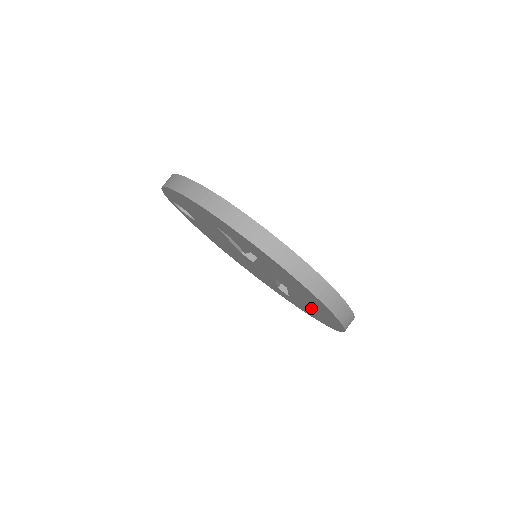
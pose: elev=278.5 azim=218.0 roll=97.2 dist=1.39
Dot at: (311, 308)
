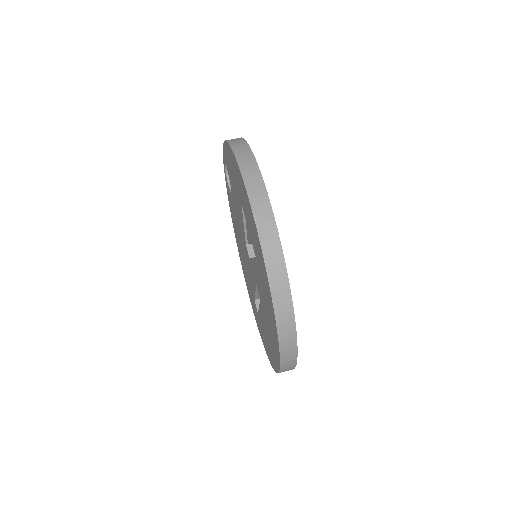
Dot at: (267, 333)
